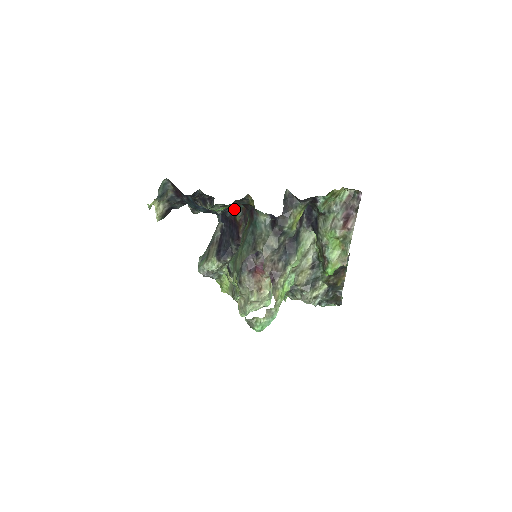
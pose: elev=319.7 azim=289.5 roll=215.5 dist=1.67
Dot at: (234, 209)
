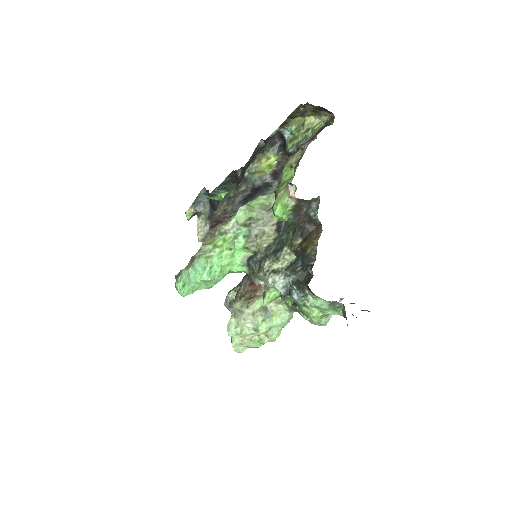
Dot at: occluded
